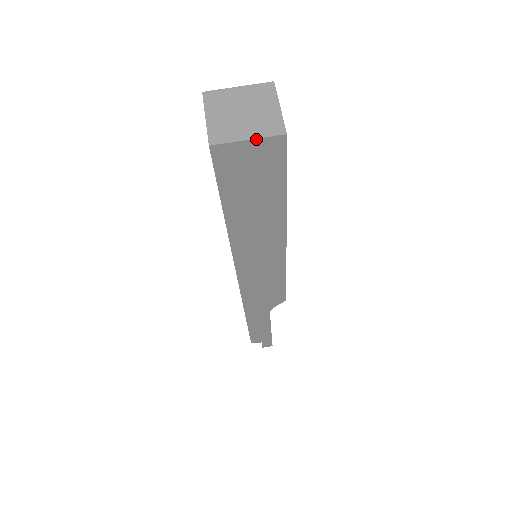
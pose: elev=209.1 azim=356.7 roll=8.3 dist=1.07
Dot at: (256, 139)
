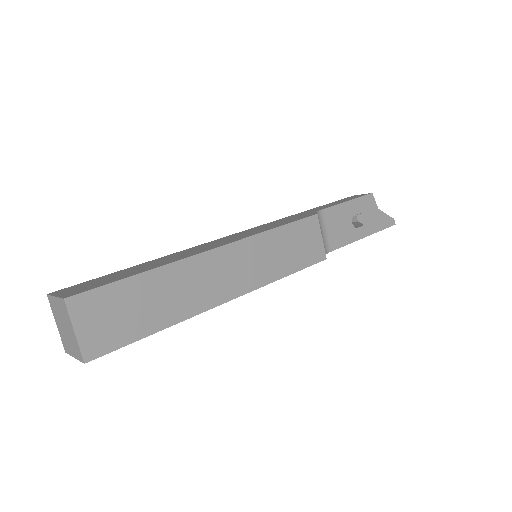
Dot at: (77, 358)
